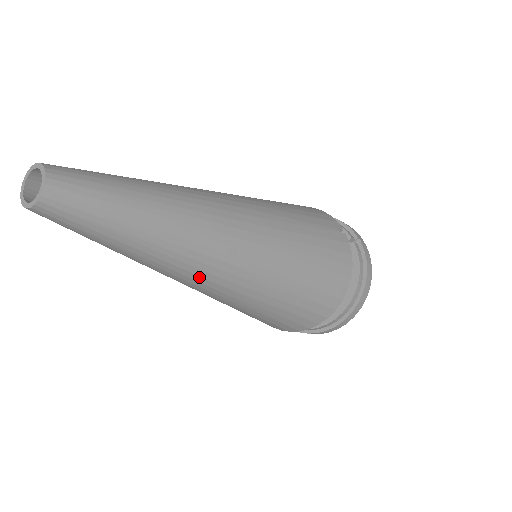
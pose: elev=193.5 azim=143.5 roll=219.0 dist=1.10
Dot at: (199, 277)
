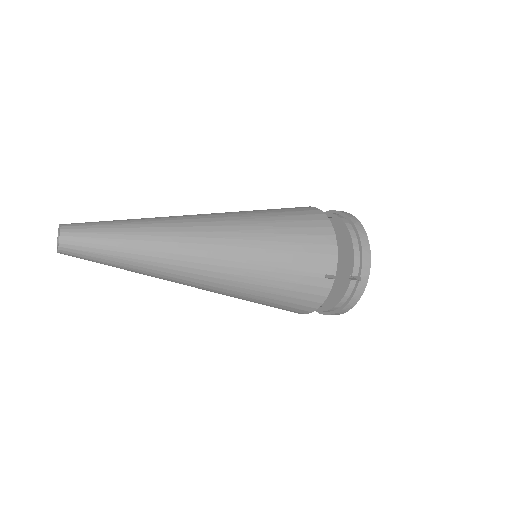
Dot at: occluded
